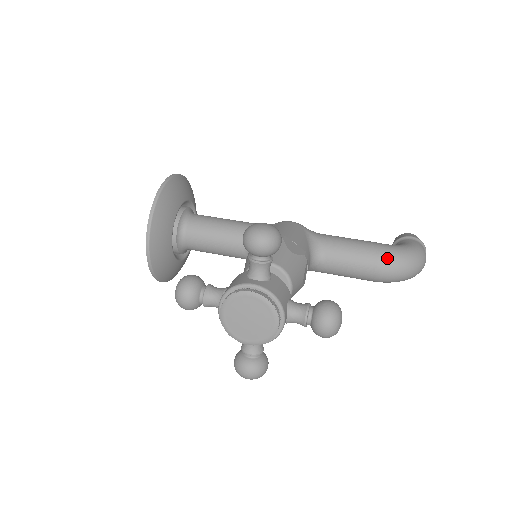
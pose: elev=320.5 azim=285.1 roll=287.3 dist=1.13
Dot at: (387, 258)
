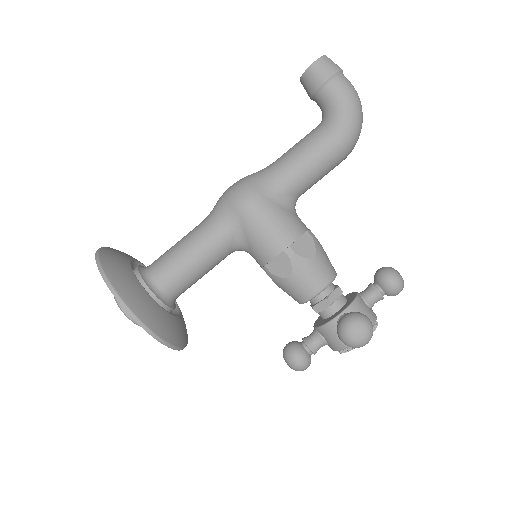
Dot at: (348, 149)
